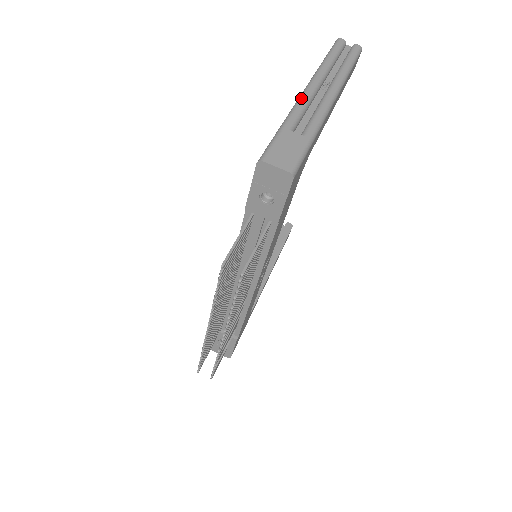
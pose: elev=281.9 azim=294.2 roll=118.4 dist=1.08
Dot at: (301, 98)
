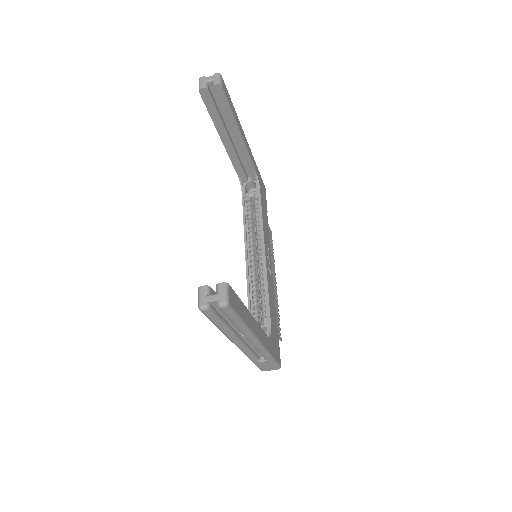
Dot at: (243, 352)
